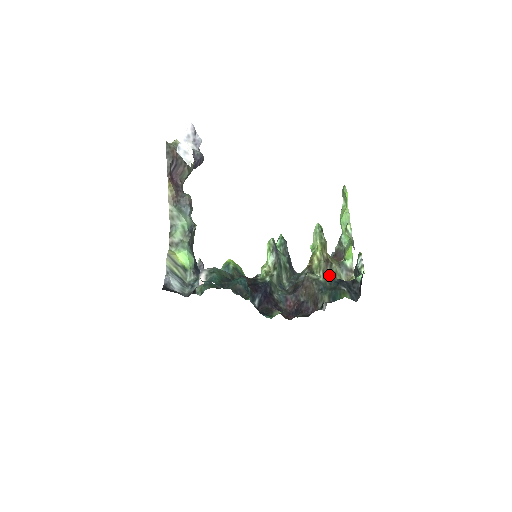
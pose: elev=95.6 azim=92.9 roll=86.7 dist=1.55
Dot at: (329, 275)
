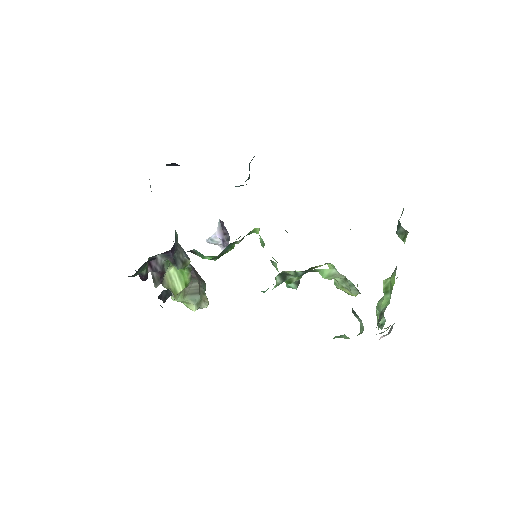
Dot at: occluded
